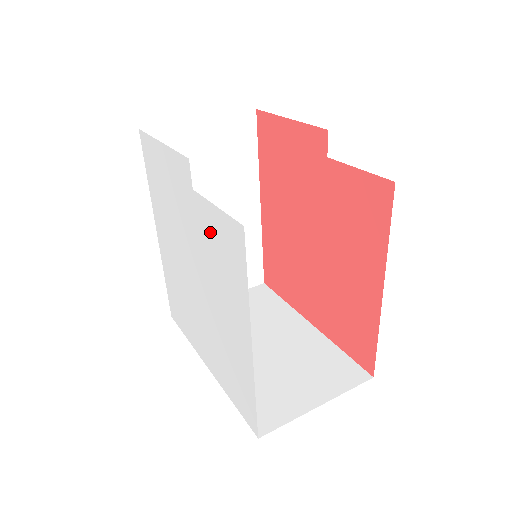
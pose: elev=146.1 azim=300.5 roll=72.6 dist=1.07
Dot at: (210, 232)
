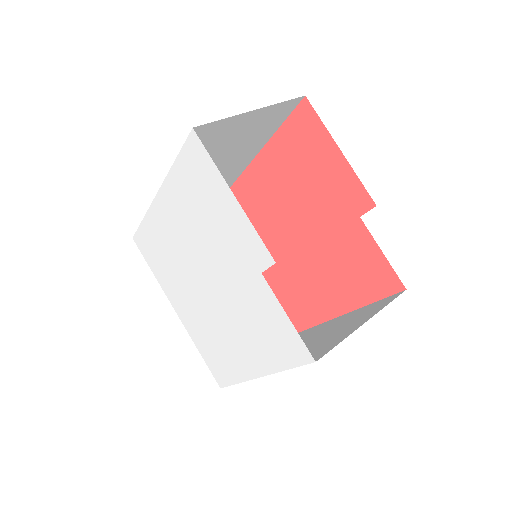
Dot at: (263, 309)
